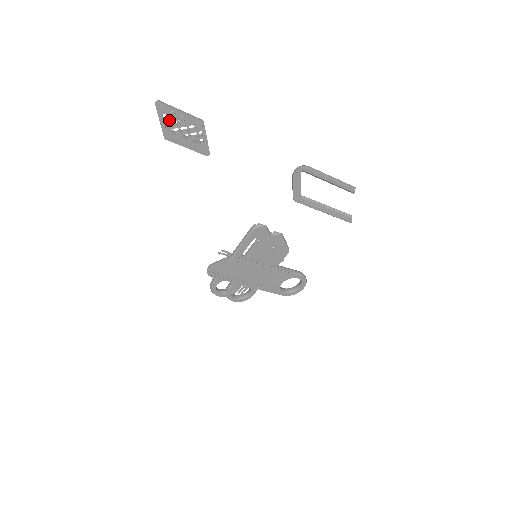
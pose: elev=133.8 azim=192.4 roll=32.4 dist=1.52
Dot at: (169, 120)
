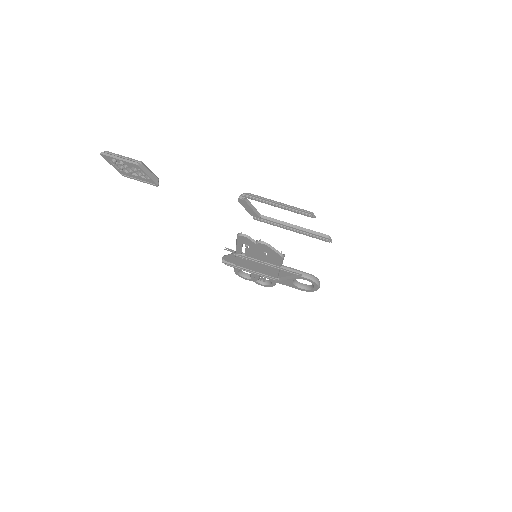
Dot at: (116, 164)
